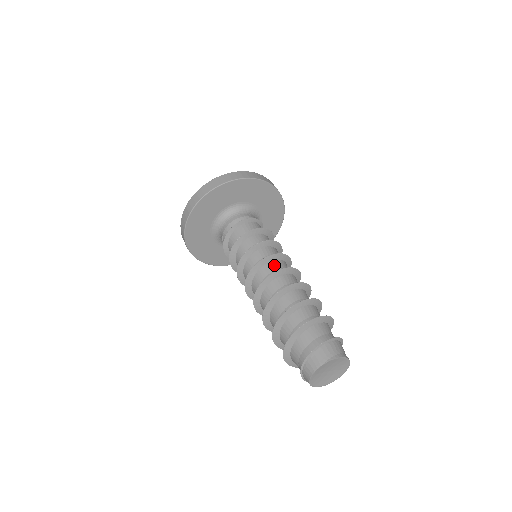
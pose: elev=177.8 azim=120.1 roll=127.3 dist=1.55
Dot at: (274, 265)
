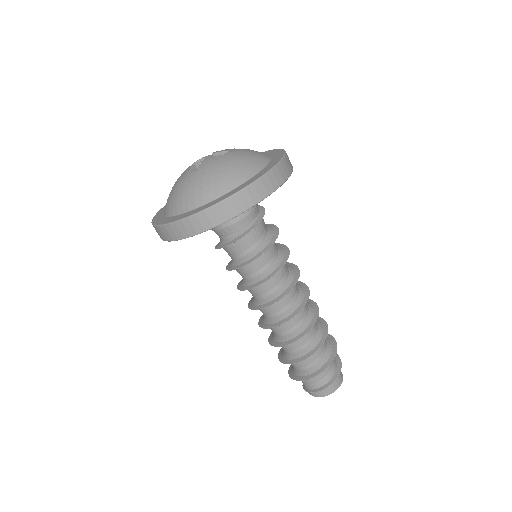
Dot at: (293, 290)
